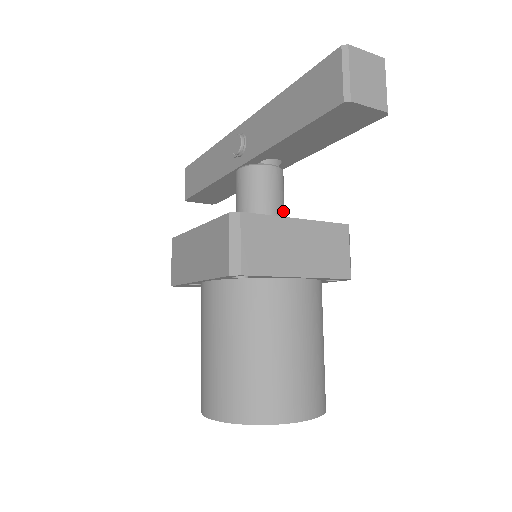
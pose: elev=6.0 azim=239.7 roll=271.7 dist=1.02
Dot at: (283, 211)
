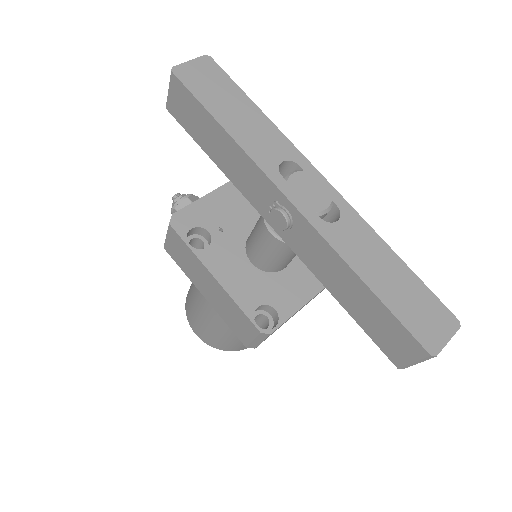
Dot at: occluded
